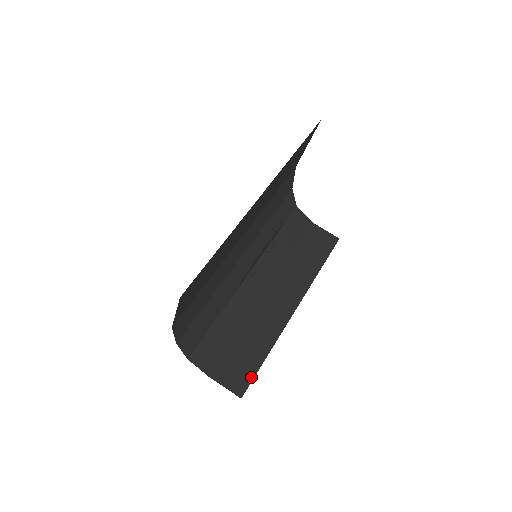
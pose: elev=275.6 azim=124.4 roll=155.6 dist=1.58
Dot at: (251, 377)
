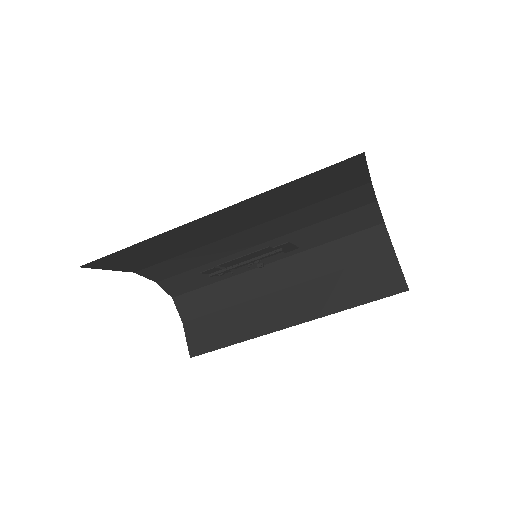
Dot at: (209, 349)
